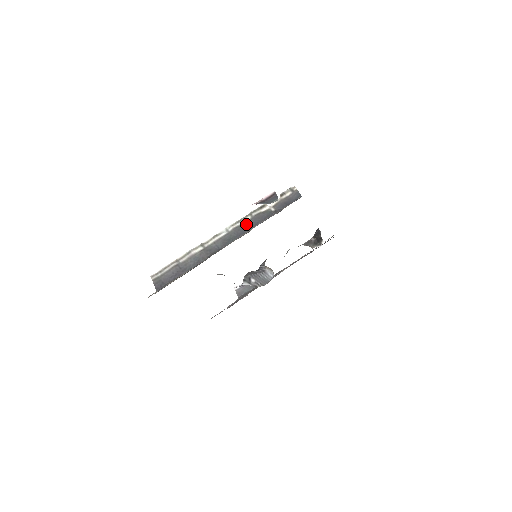
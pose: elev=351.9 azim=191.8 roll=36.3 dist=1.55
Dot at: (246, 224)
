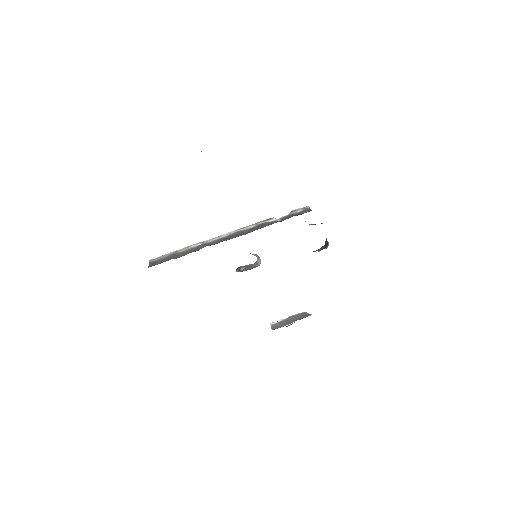
Dot at: (249, 230)
